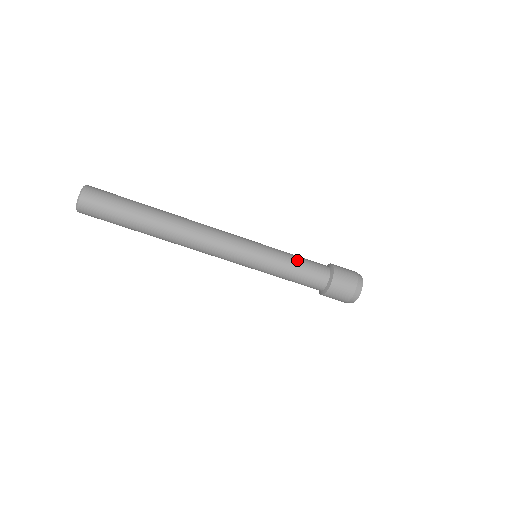
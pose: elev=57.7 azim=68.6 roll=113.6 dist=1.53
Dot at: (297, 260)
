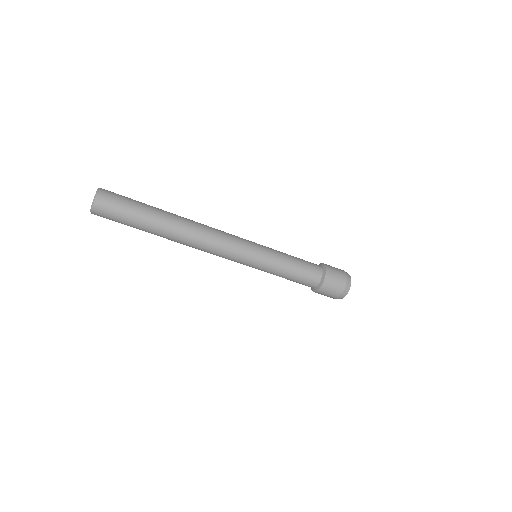
Dot at: (293, 260)
